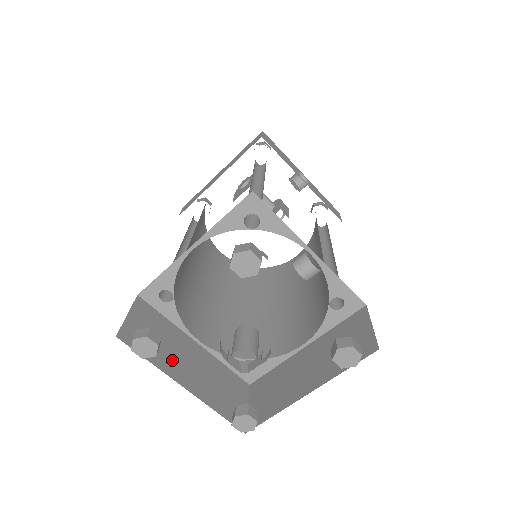
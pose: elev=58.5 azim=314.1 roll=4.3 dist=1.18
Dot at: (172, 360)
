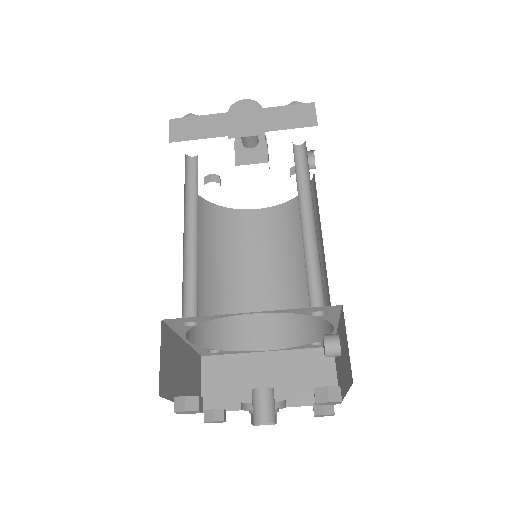
Dot at: (178, 382)
